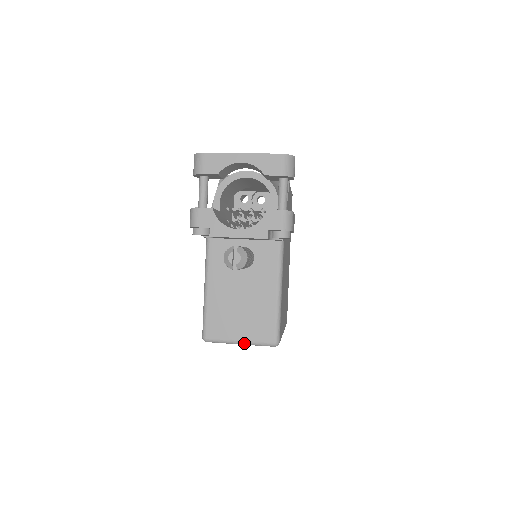
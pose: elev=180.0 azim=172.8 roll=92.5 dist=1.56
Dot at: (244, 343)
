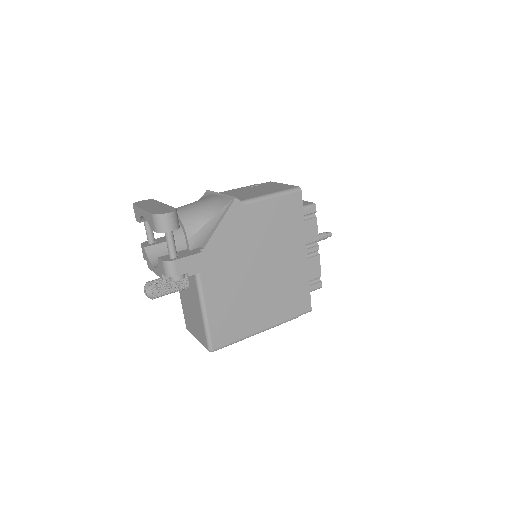
Dot at: (199, 341)
